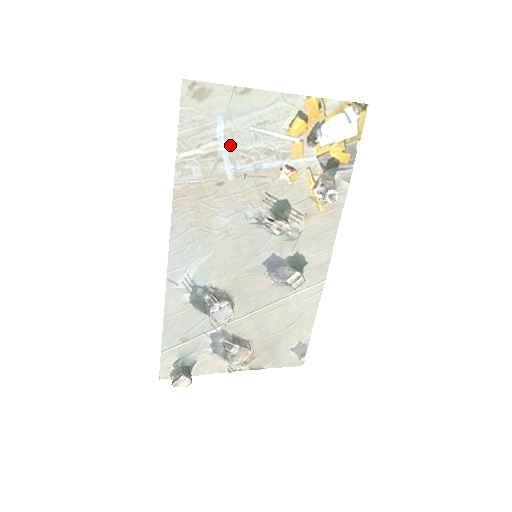
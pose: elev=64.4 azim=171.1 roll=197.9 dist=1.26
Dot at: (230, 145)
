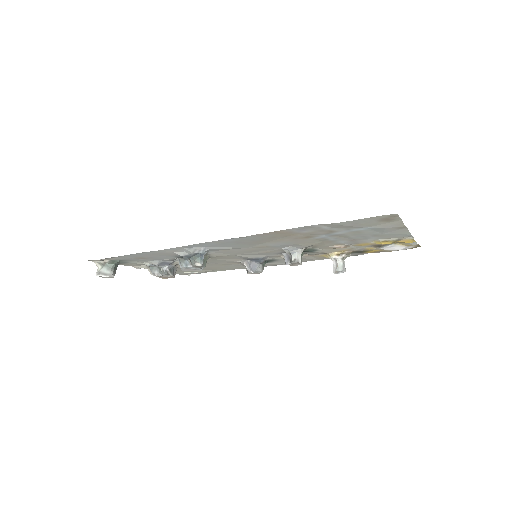
Dot at: (347, 233)
